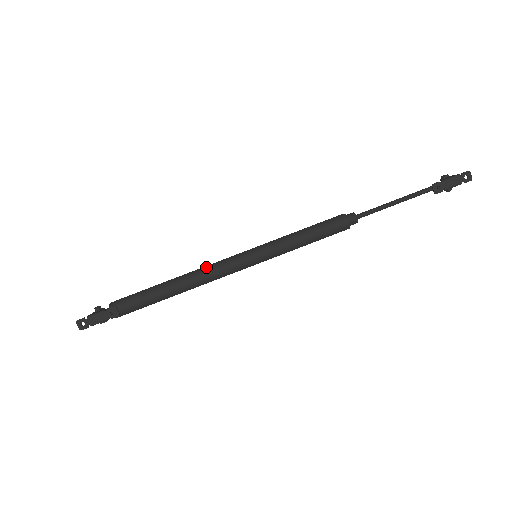
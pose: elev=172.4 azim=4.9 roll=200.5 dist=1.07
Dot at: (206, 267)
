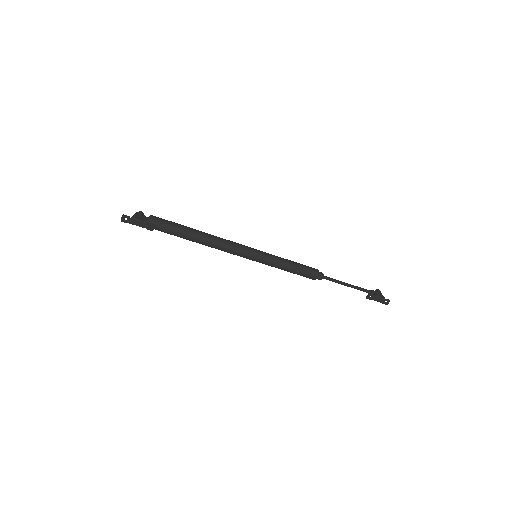
Dot at: (225, 242)
